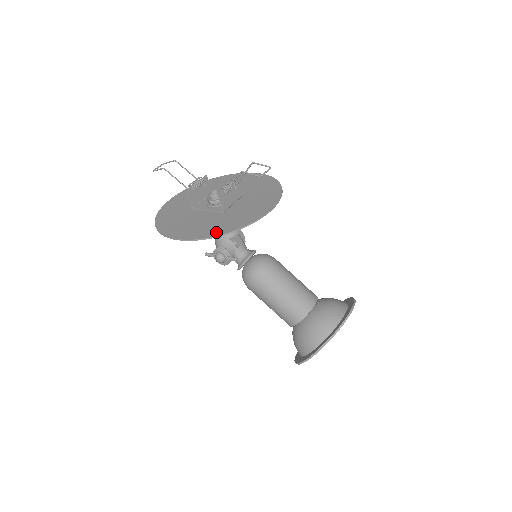
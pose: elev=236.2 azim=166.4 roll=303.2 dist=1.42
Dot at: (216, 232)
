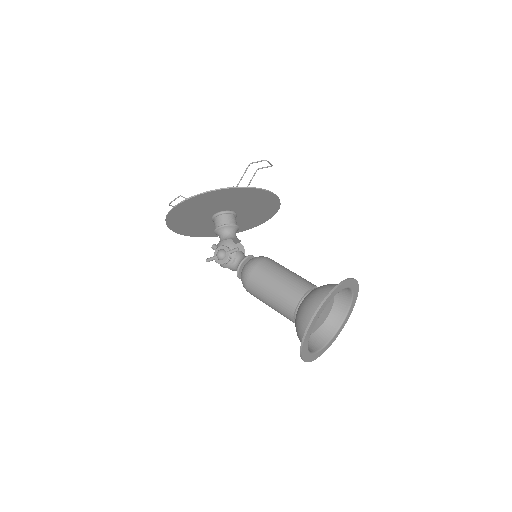
Dot at: (226, 190)
